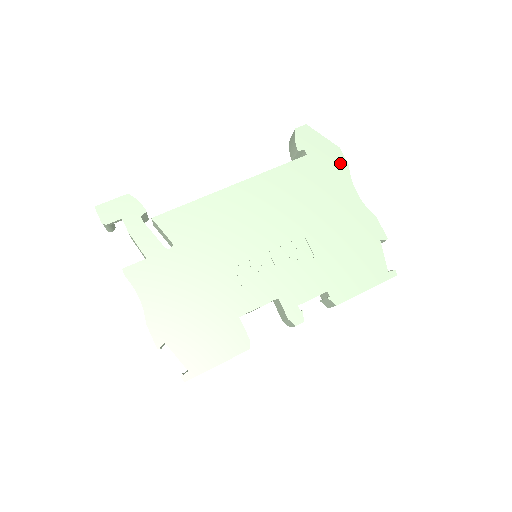
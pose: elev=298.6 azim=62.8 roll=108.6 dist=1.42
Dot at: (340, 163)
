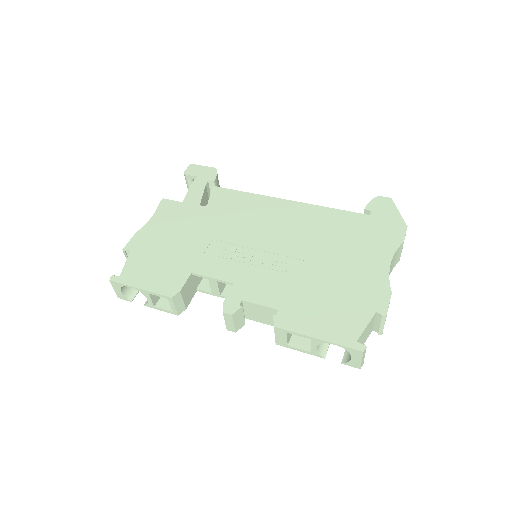
Dot at: (396, 236)
